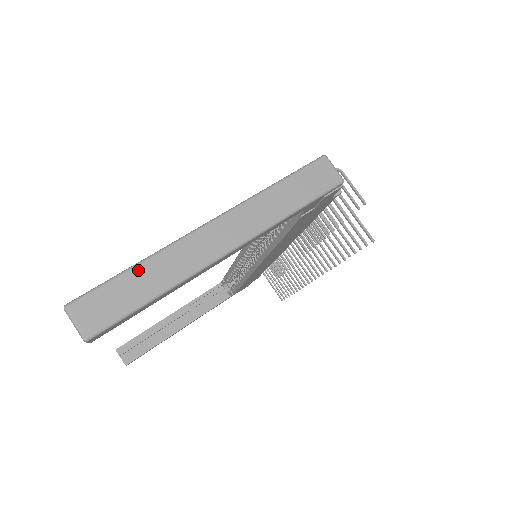
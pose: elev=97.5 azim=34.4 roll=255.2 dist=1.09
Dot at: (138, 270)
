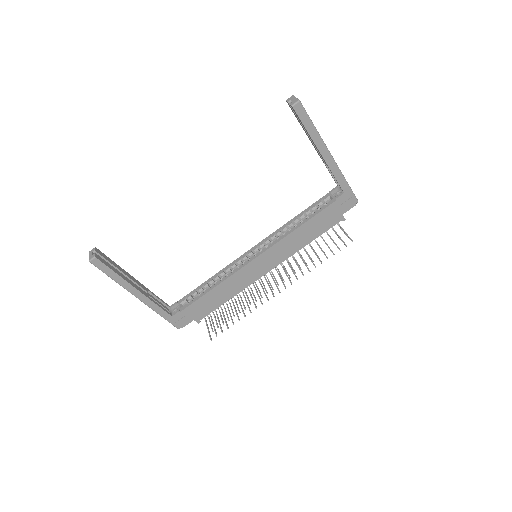
Dot at: occluded
